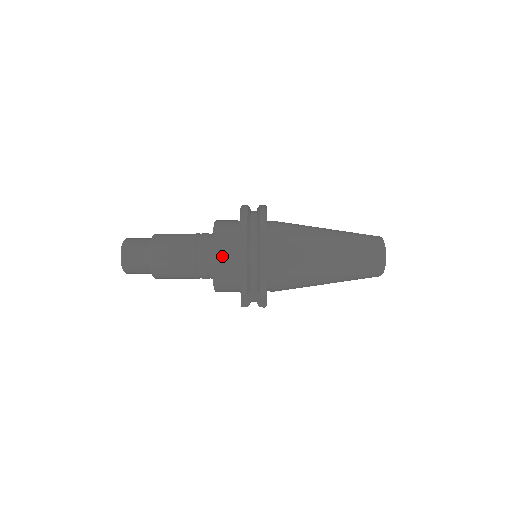
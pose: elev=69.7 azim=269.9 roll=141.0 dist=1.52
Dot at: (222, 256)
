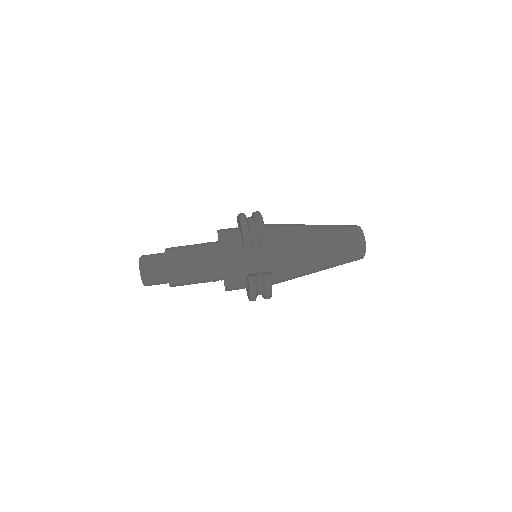
Dot at: (226, 235)
